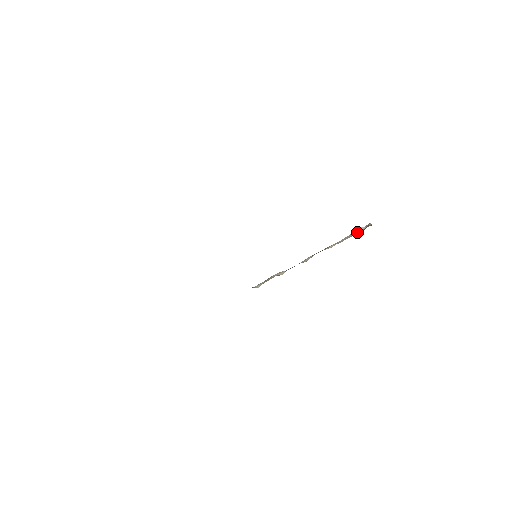
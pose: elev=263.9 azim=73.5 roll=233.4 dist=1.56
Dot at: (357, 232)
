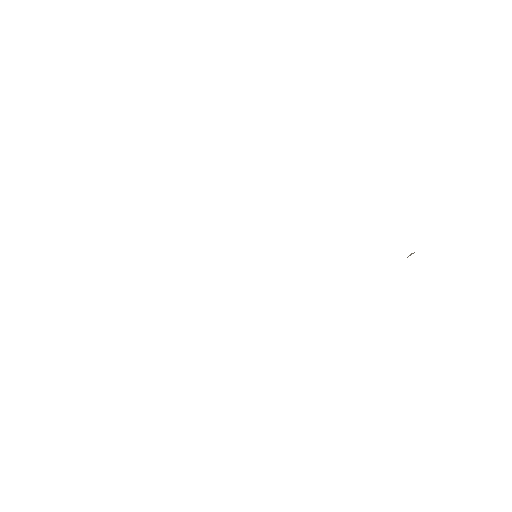
Dot at: occluded
